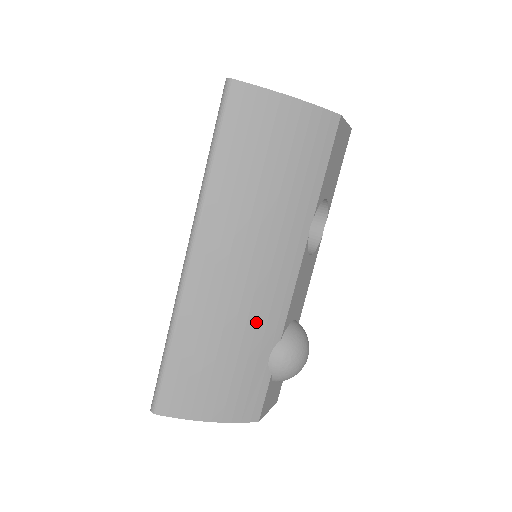
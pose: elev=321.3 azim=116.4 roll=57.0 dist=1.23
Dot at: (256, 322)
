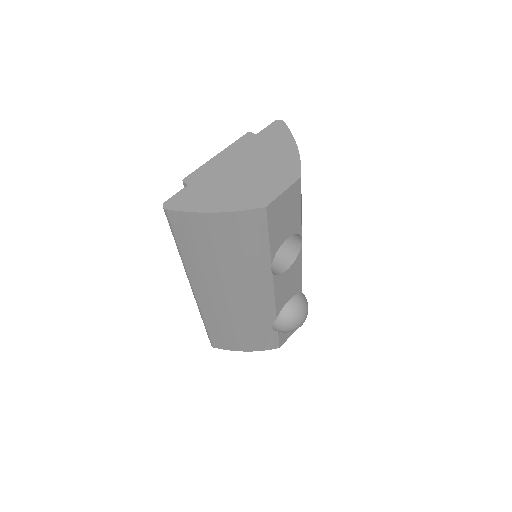
Dot at: (253, 316)
